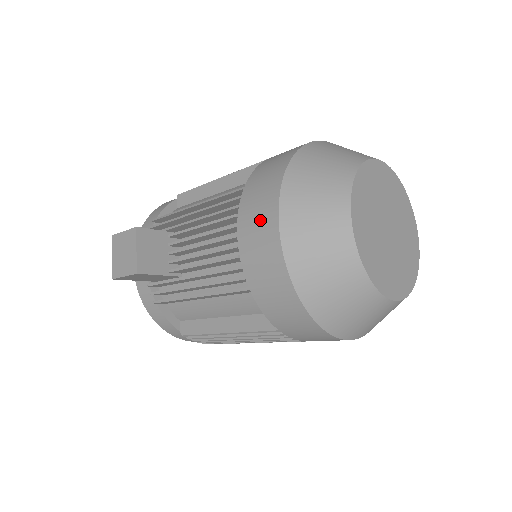
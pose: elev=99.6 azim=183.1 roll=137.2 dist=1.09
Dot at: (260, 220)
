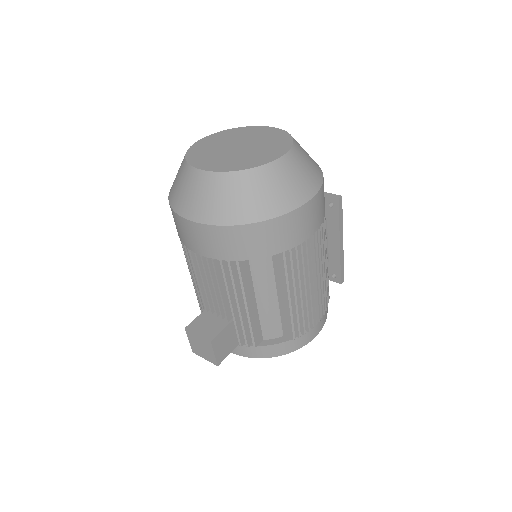
Dot at: (190, 234)
